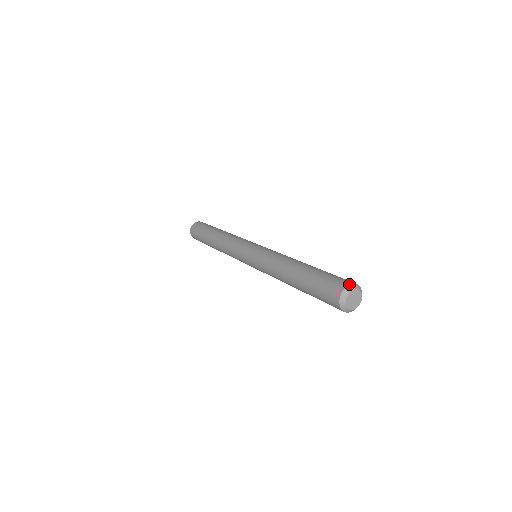
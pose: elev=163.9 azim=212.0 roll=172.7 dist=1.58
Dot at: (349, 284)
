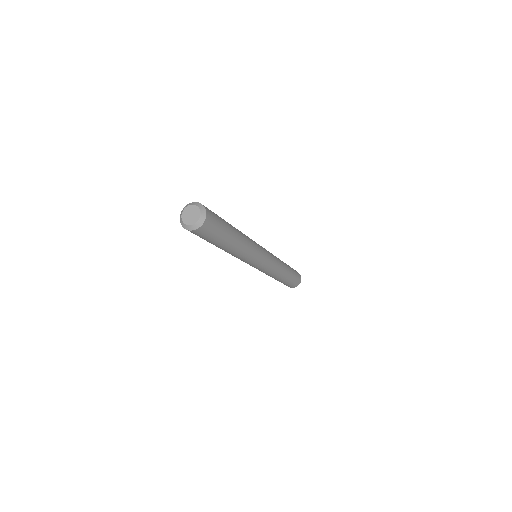
Dot at: occluded
